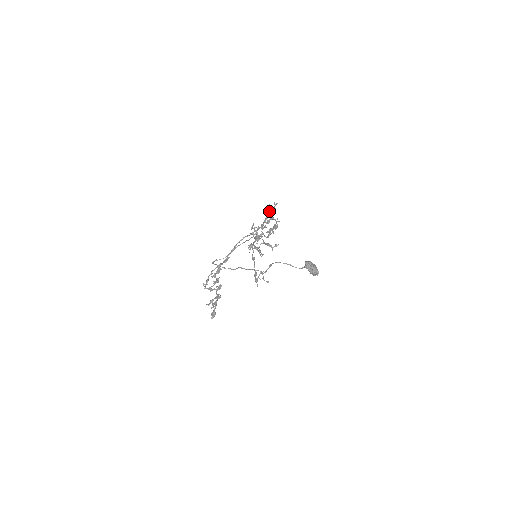
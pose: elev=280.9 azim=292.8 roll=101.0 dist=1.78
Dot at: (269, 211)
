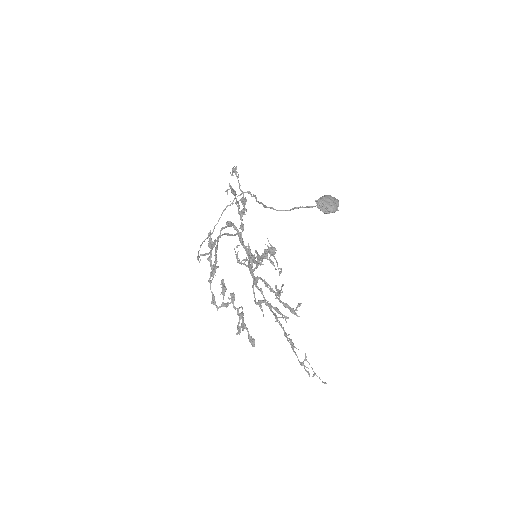
Dot at: (235, 193)
